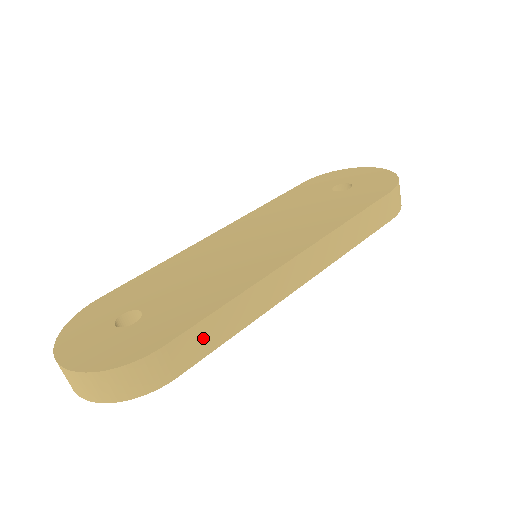
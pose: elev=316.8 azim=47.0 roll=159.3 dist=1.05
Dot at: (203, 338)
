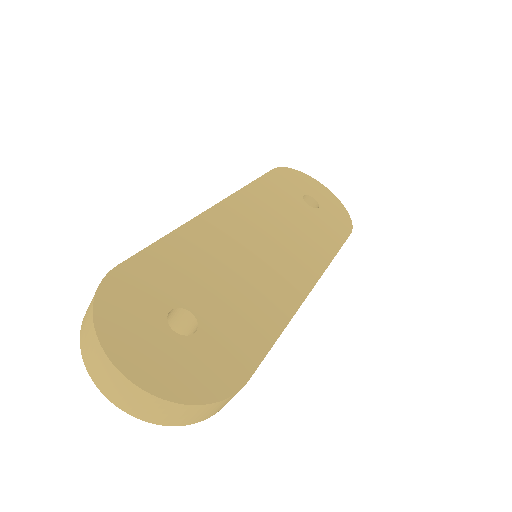
Dot at: occluded
